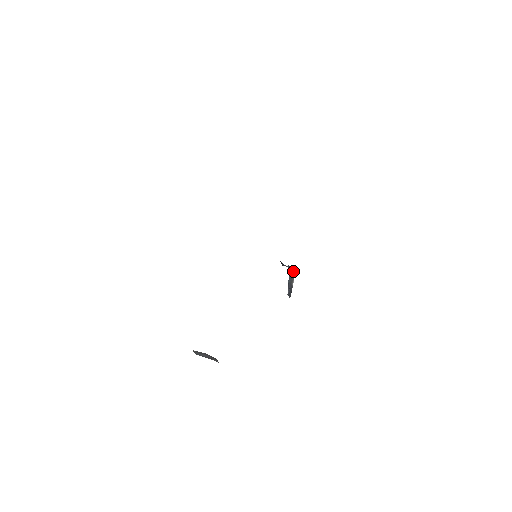
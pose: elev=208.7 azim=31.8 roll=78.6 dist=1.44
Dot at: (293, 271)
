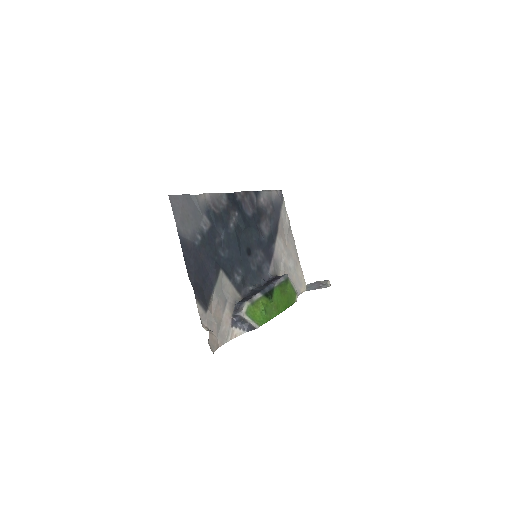
Dot at: (240, 317)
